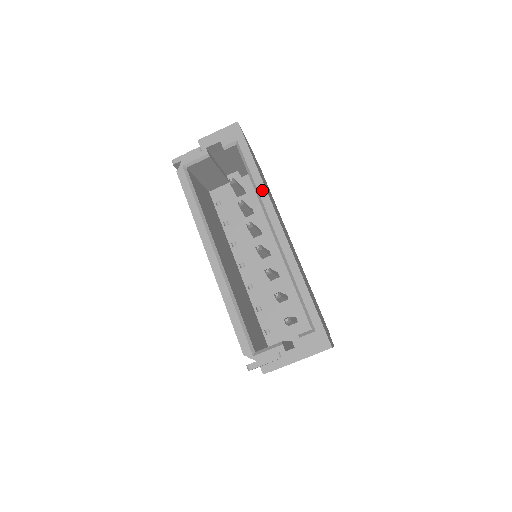
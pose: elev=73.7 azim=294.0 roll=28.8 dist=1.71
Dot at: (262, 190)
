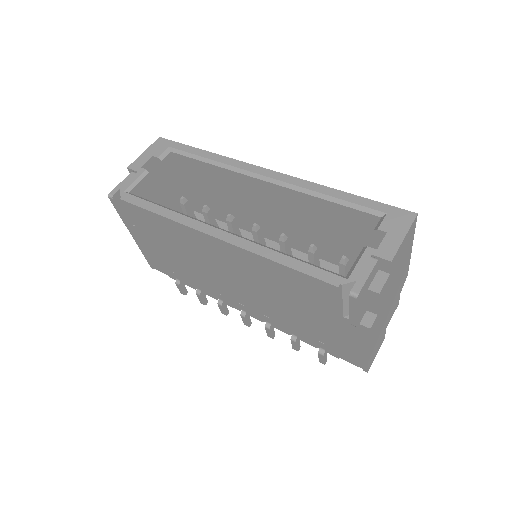
Dot at: (225, 160)
